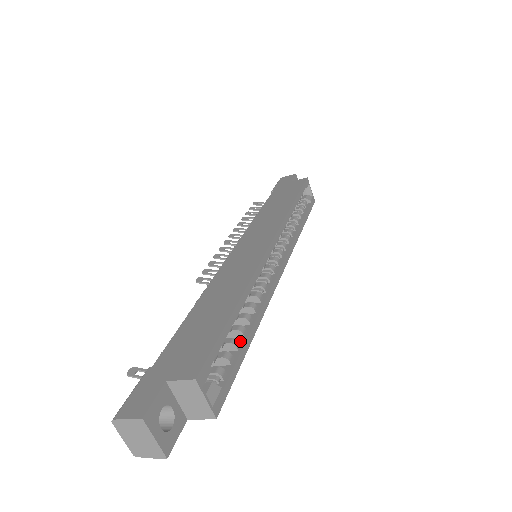
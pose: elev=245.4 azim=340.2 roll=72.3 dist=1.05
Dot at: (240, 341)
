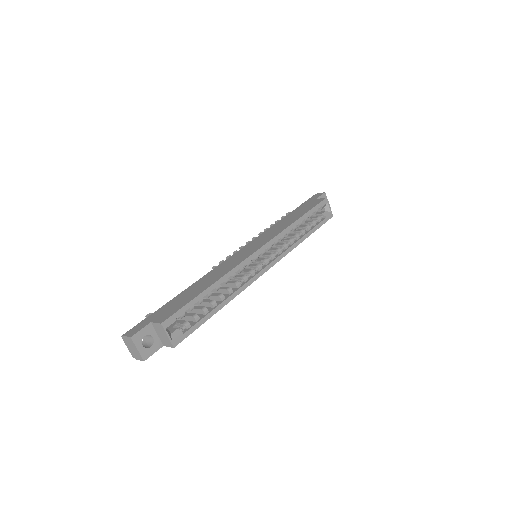
Dot at: (210, 309)
